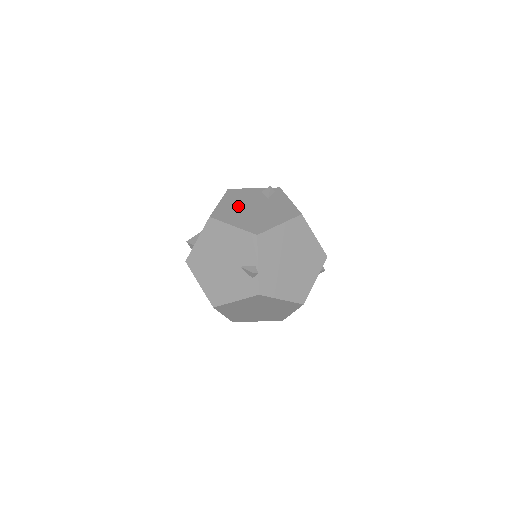
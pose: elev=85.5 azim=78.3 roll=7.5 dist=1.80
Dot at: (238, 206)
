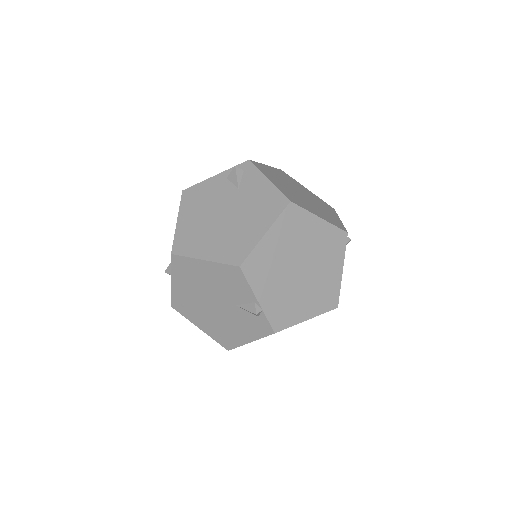
Dot at: (202, 219)
